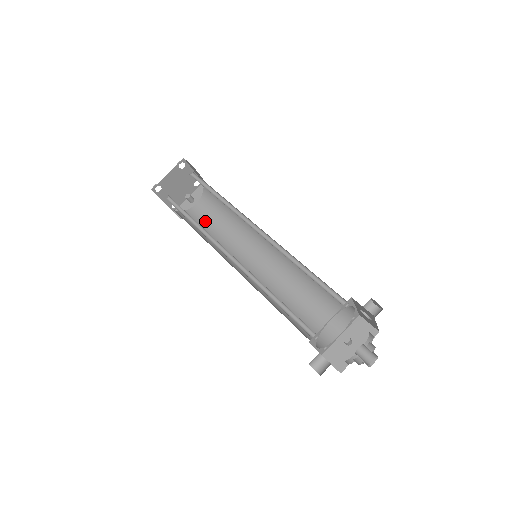
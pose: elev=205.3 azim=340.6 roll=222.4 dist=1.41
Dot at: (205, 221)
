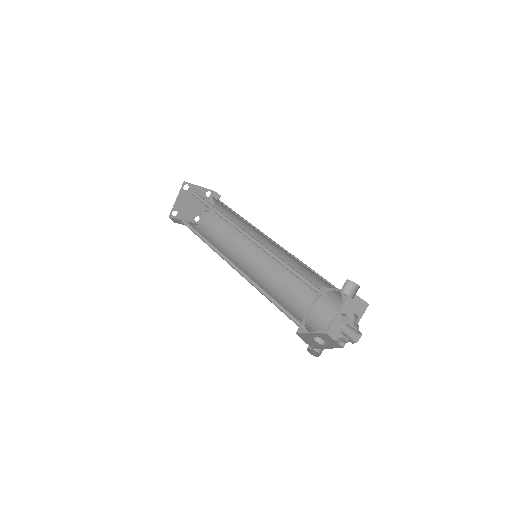
Dot at: (221, 227)
